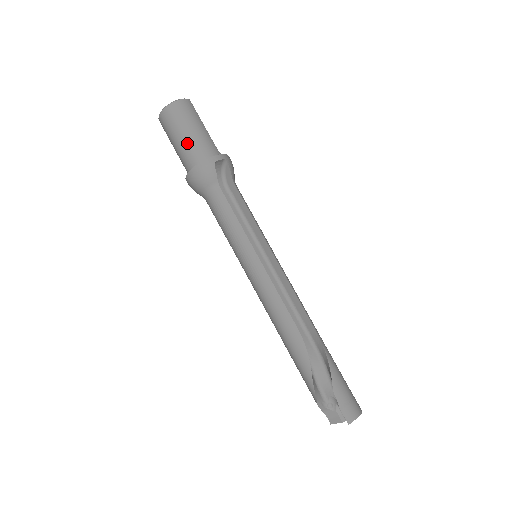
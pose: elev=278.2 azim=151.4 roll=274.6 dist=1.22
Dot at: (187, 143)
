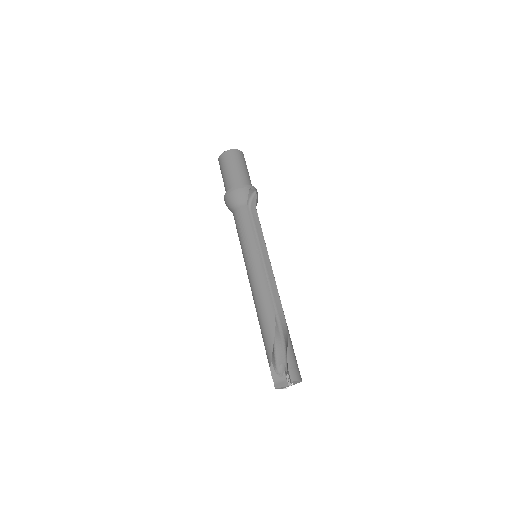
Dot at: (235, 173)
